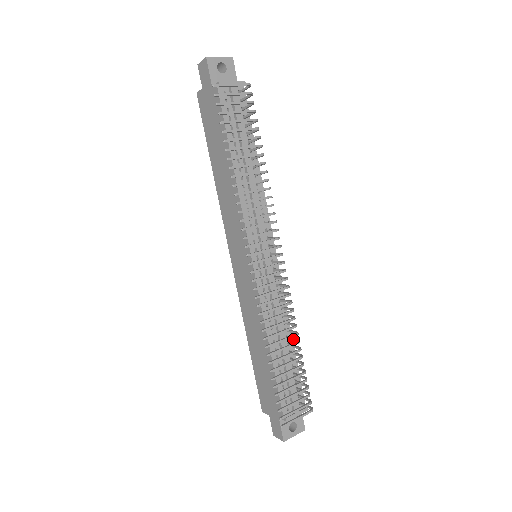
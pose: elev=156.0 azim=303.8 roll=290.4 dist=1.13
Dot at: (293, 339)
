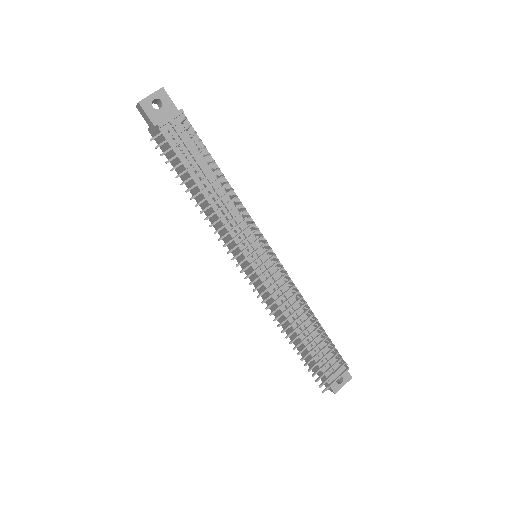
Dot at: (312, 317)
